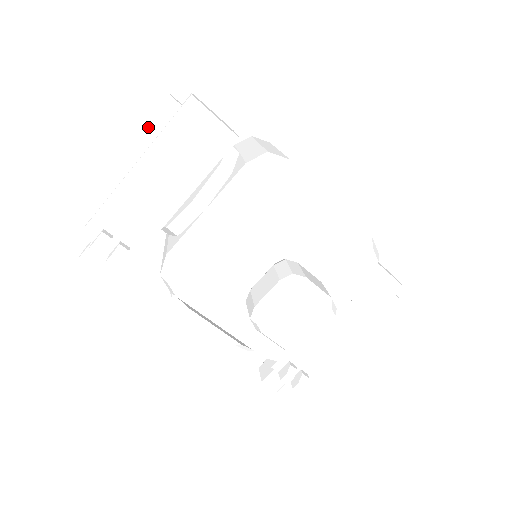
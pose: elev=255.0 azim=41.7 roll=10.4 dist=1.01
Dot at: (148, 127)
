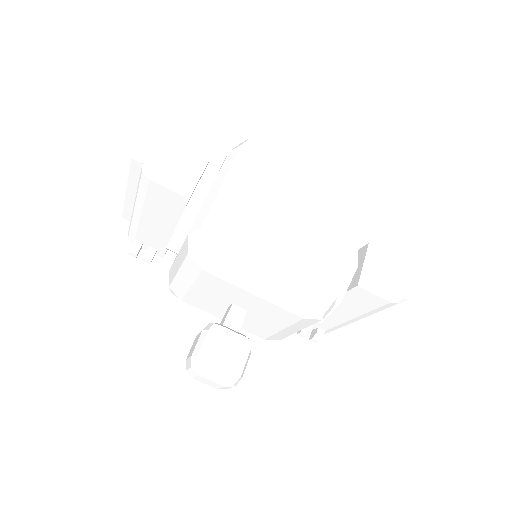
Dot at: (131, 177)
